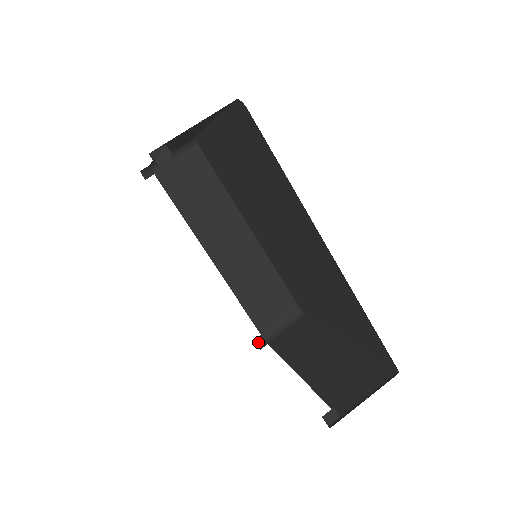
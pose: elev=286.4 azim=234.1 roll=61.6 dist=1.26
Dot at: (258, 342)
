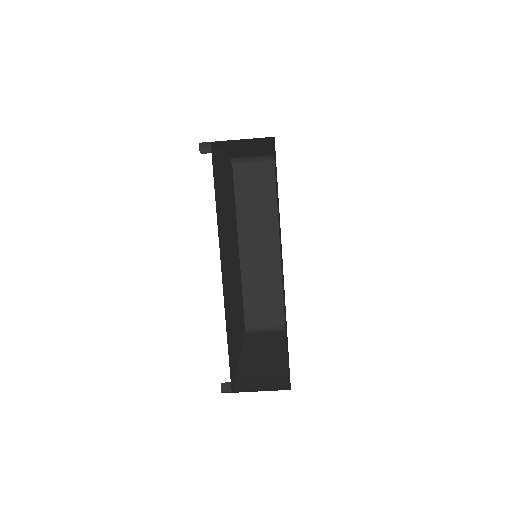
Dot at: occluded
